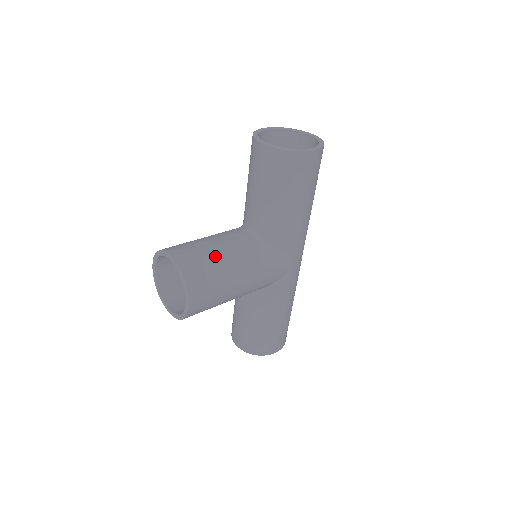
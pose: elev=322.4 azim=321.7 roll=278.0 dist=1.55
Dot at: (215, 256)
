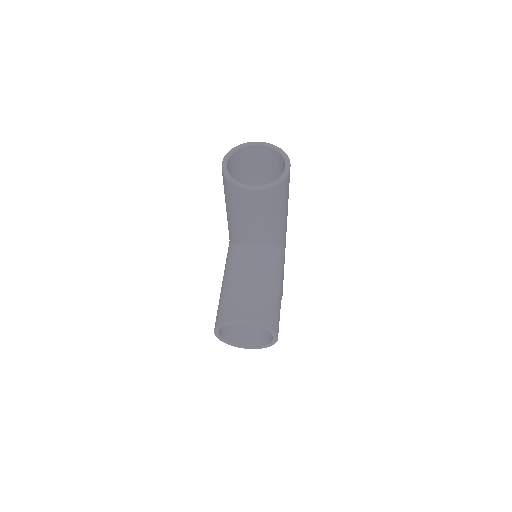
Dot at: (264, 292)
